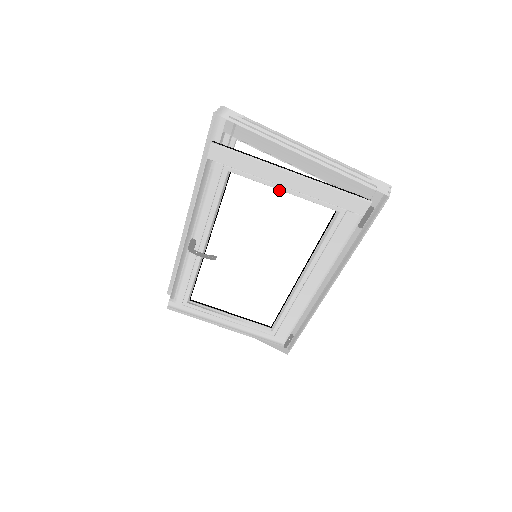
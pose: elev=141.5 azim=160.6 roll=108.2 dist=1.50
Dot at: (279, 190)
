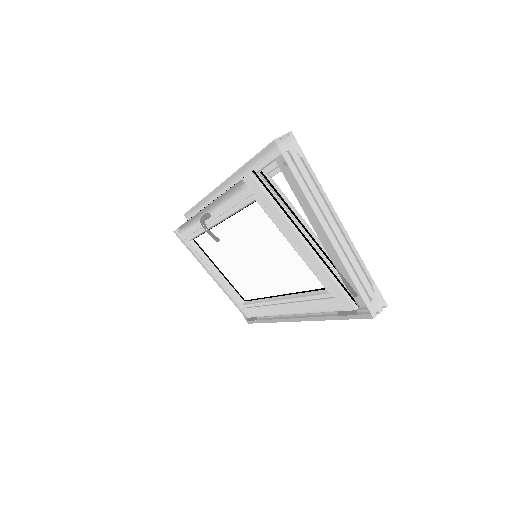
Dot at: occluded
